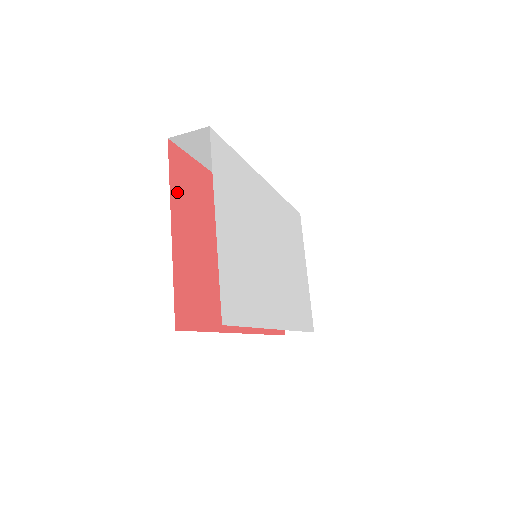
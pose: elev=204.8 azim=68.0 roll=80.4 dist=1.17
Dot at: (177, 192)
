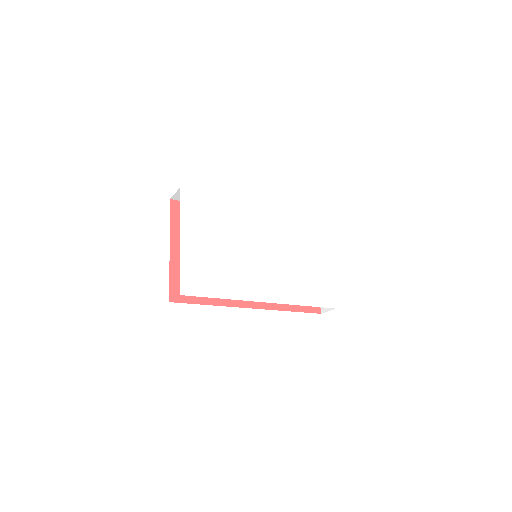
Dot at: (177, 227)
